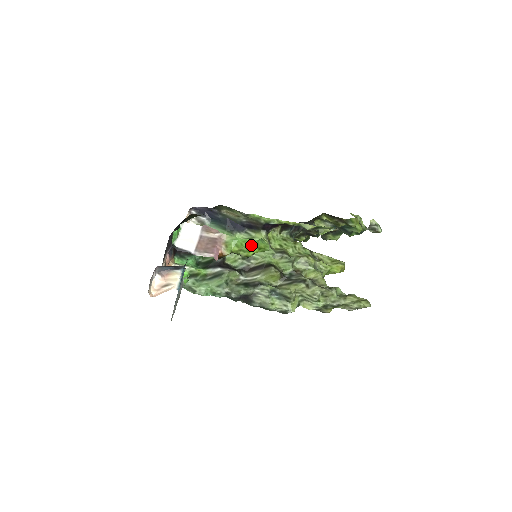
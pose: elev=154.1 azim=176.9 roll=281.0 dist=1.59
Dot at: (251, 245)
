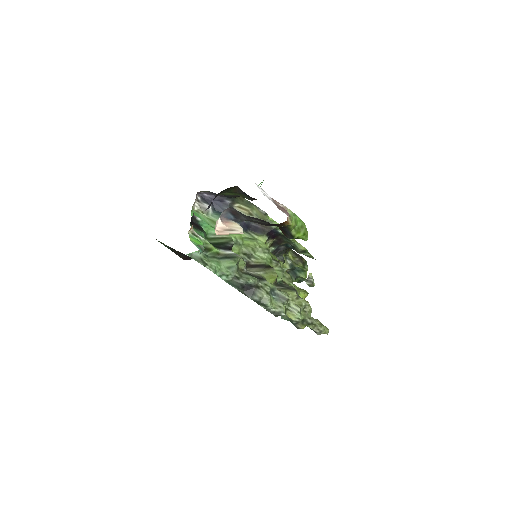
Dot at: (301, 227)
